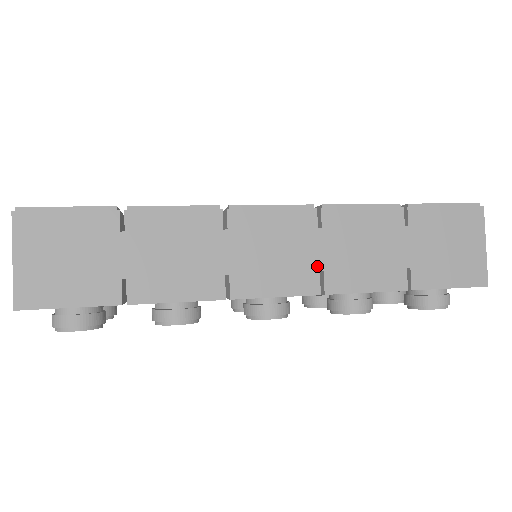
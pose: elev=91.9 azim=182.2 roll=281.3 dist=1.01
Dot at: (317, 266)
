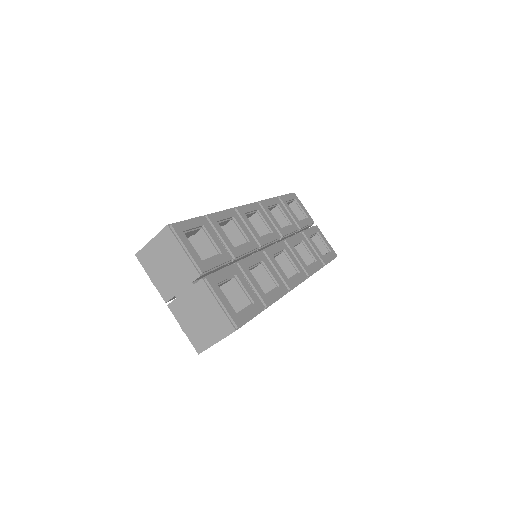
Dot at: occluded
